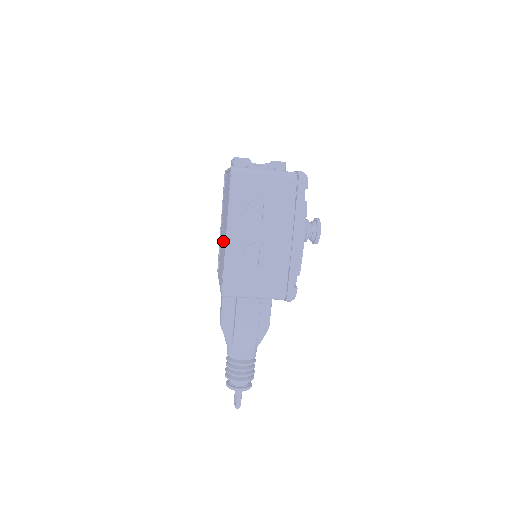
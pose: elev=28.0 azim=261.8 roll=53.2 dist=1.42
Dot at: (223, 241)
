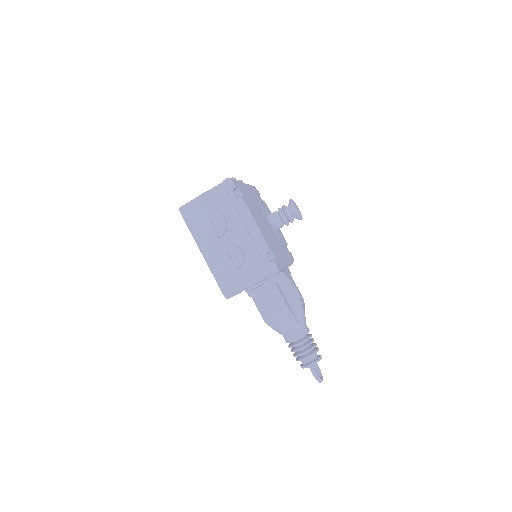
Dot at: occluded
